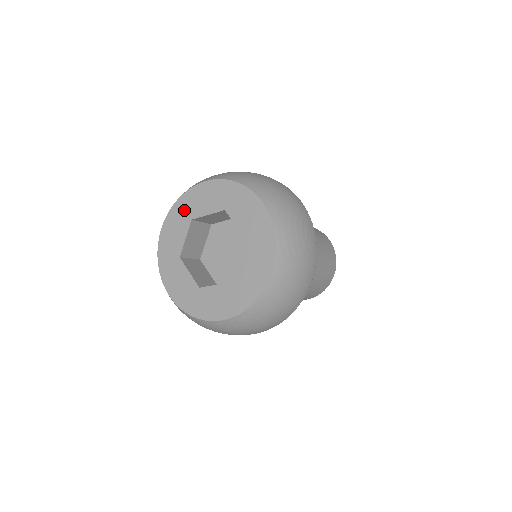
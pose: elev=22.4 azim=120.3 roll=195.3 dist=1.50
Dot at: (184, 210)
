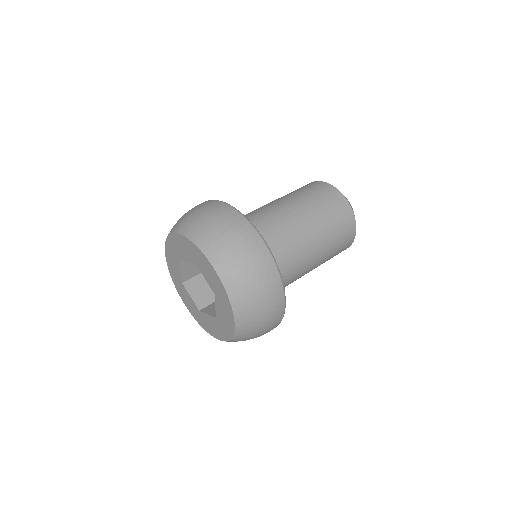
Dot at: (173, 249)
